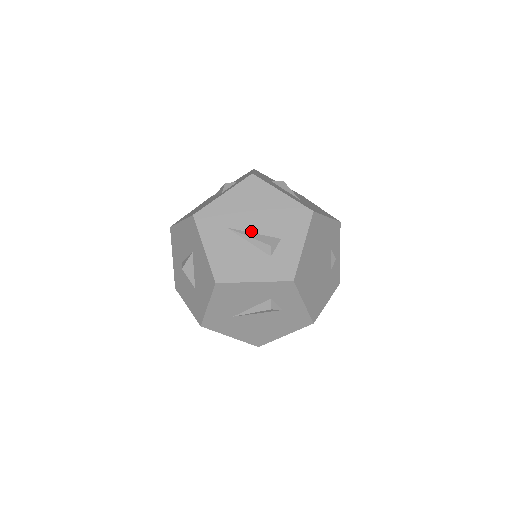
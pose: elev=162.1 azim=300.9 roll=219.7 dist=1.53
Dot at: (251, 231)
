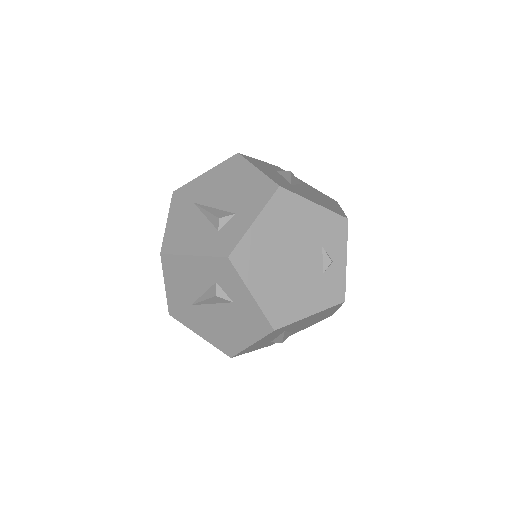
Dot at: (212, 206)
